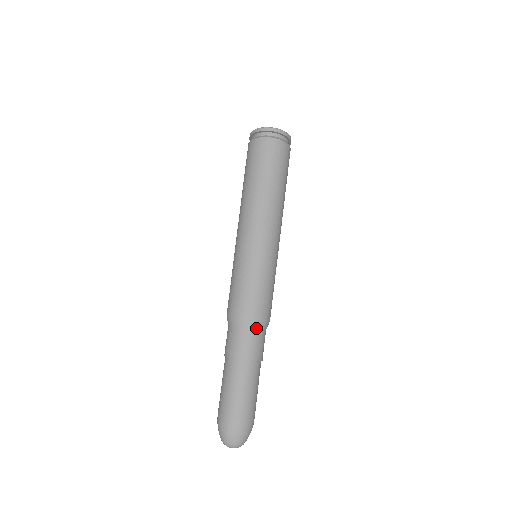
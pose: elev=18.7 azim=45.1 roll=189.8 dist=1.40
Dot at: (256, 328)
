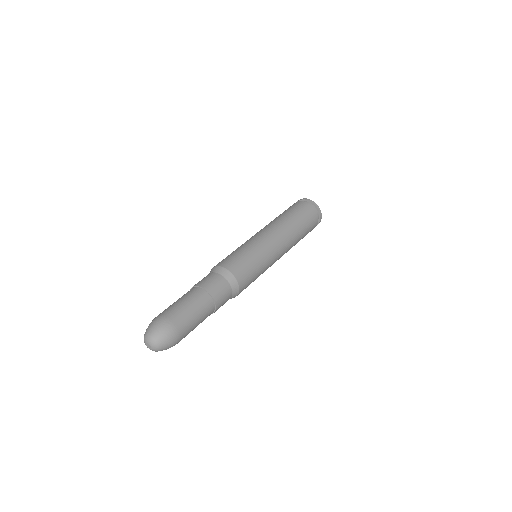
Dot at: (232, 289)
